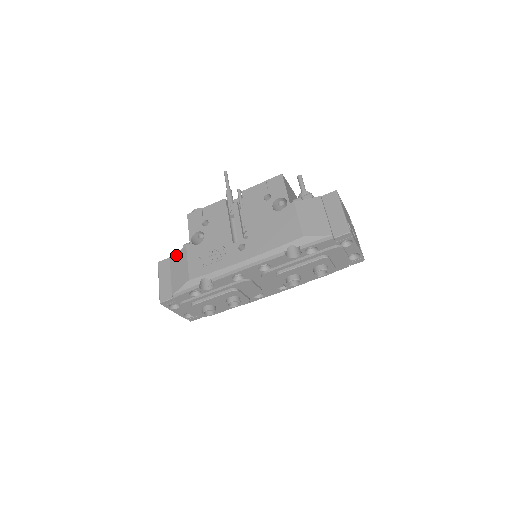
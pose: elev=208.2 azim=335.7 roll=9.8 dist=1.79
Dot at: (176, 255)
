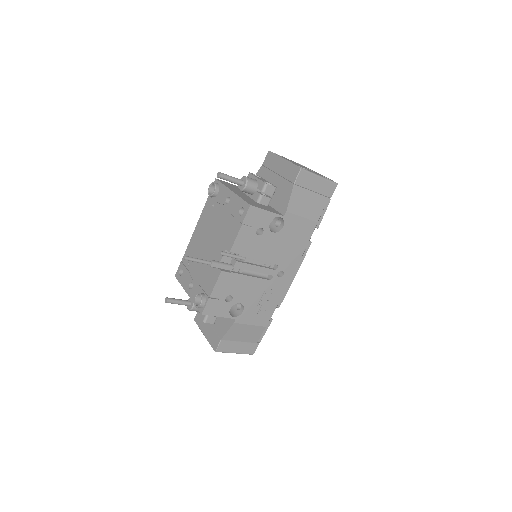
Dot at: (229, 334)
